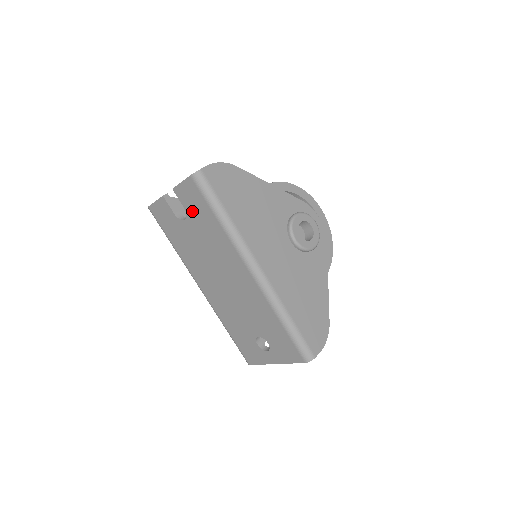
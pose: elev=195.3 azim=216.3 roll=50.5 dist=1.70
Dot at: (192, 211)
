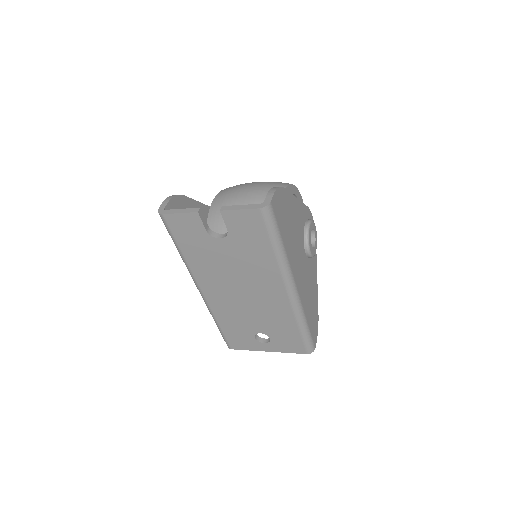
Dot at: (238, 235)
